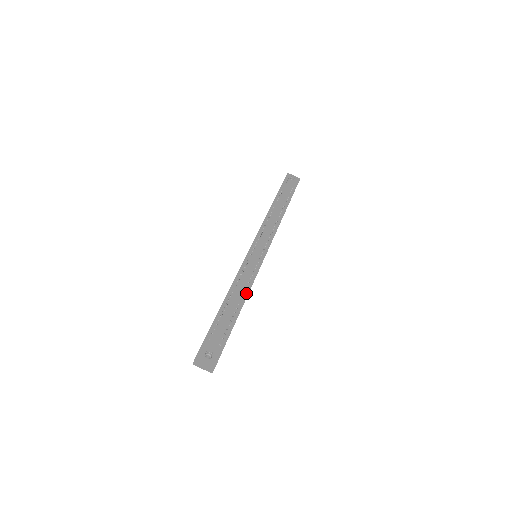
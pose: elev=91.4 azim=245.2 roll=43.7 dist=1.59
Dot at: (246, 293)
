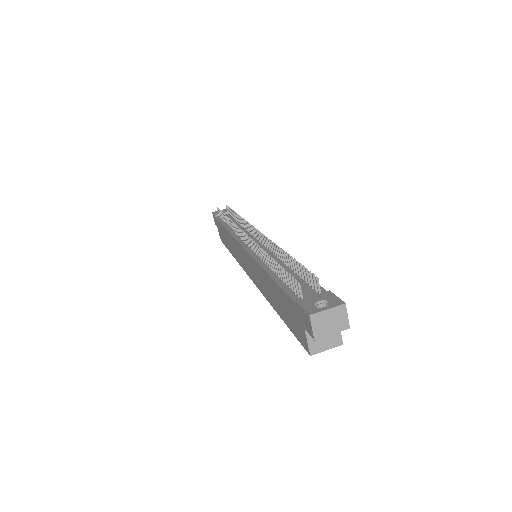
Dot at: occluded
